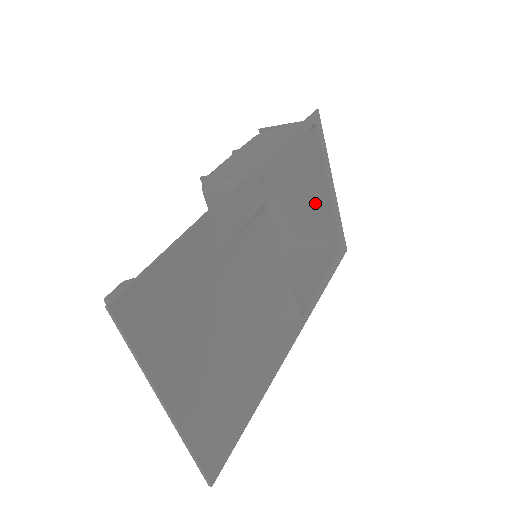
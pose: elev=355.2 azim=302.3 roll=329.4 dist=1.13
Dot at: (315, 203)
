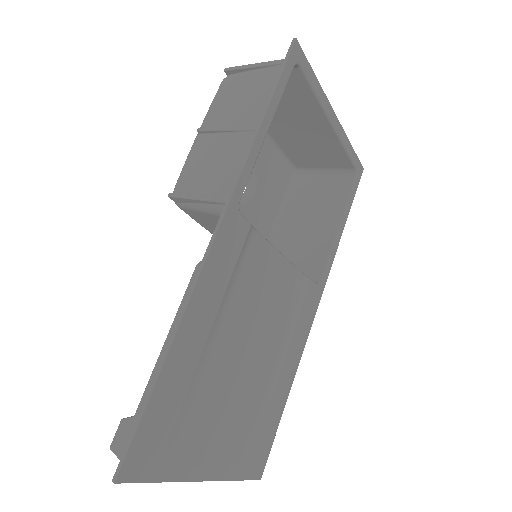
Dot at: (316, 137)
